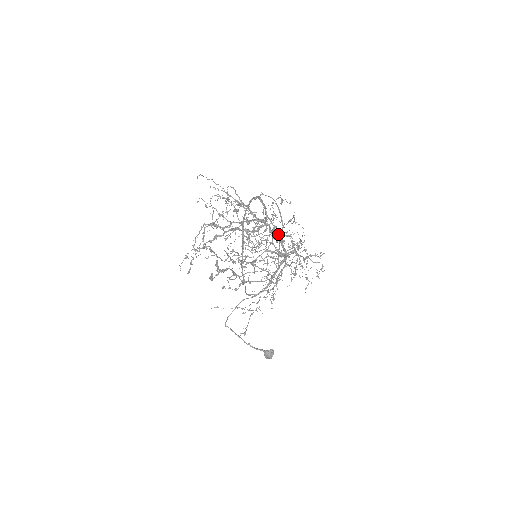
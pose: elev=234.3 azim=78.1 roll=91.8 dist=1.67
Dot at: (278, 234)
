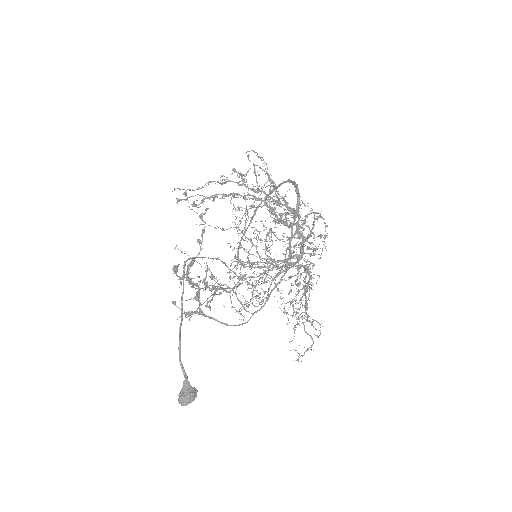
Dot at: occluded
